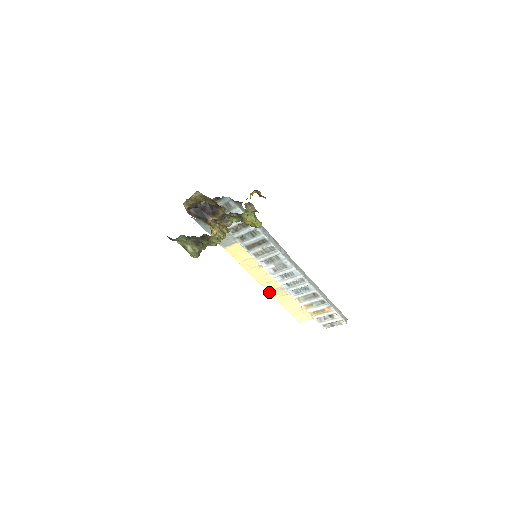
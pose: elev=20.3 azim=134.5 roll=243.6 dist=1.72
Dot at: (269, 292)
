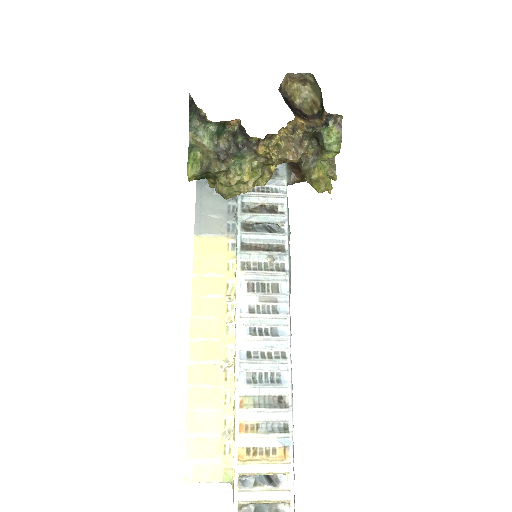
Dot at: (190, 365)
